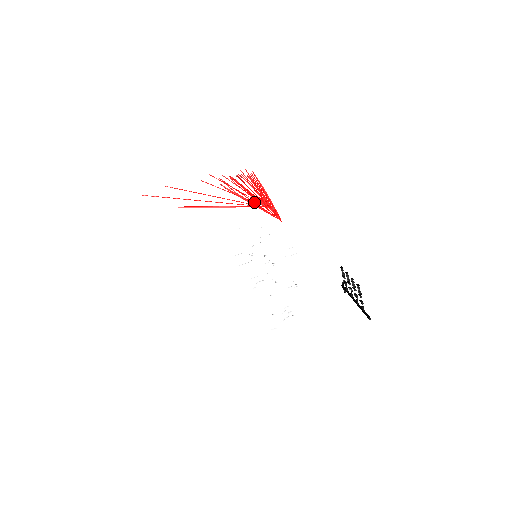
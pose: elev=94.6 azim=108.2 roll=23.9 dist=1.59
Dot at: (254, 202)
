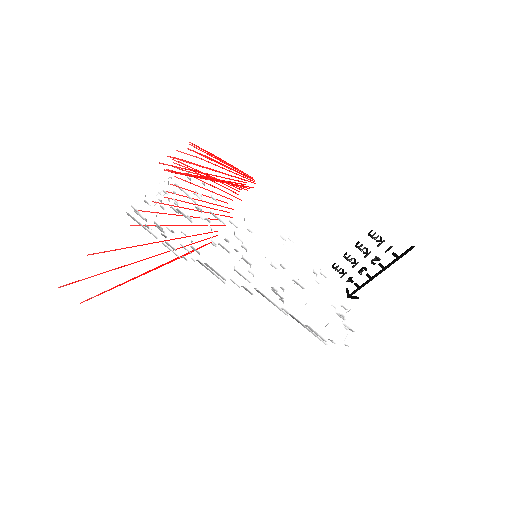
Dot at: (213, 175)
